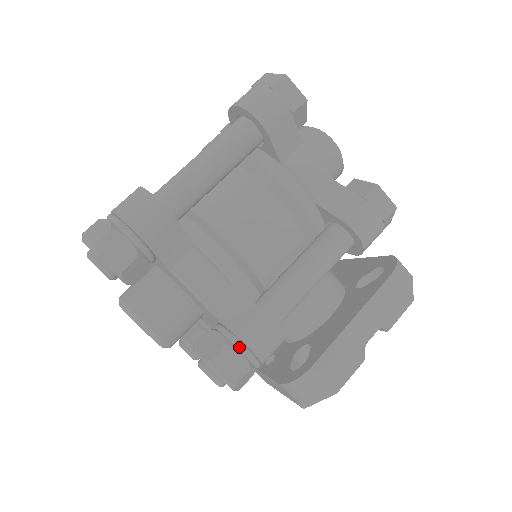
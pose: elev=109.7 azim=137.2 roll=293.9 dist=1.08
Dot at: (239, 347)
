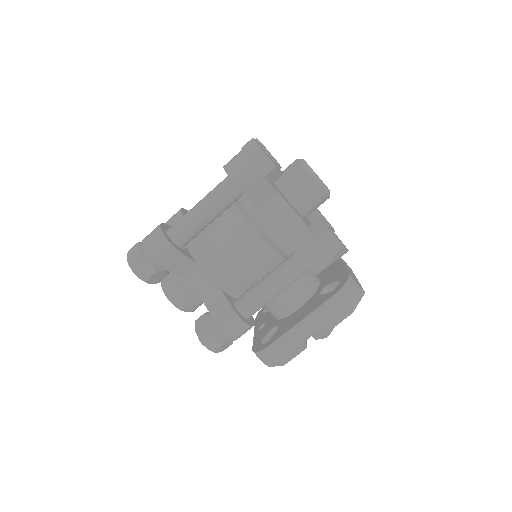
Dot at: (217, 331)
